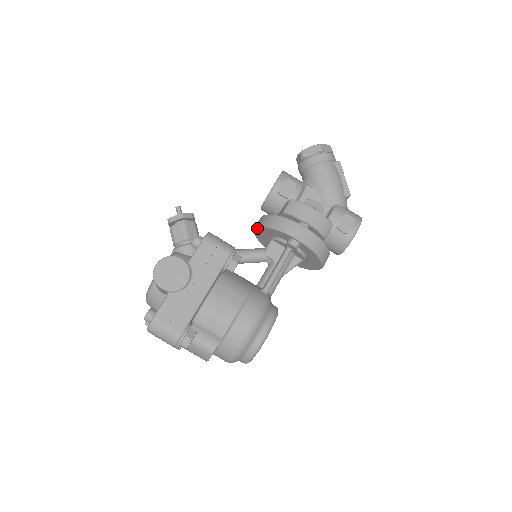
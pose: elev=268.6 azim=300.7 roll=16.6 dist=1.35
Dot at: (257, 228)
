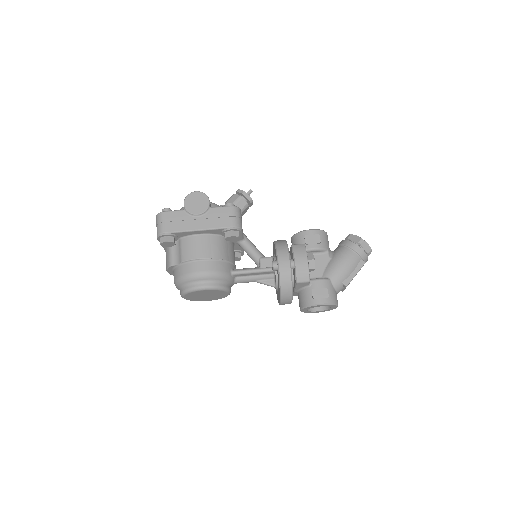
Dot at: (273, 242)
